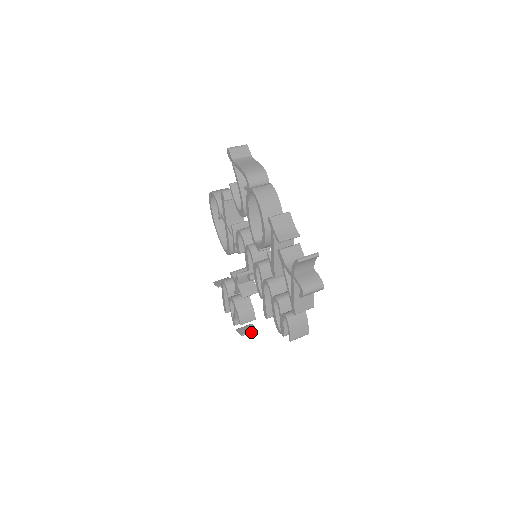
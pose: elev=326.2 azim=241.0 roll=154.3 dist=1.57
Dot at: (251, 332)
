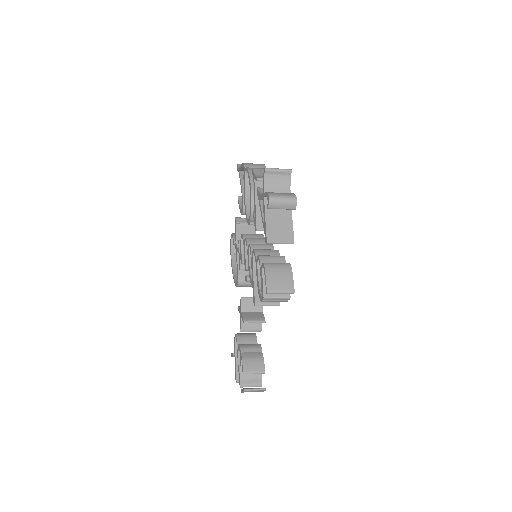
Dot at: (257, 389)
